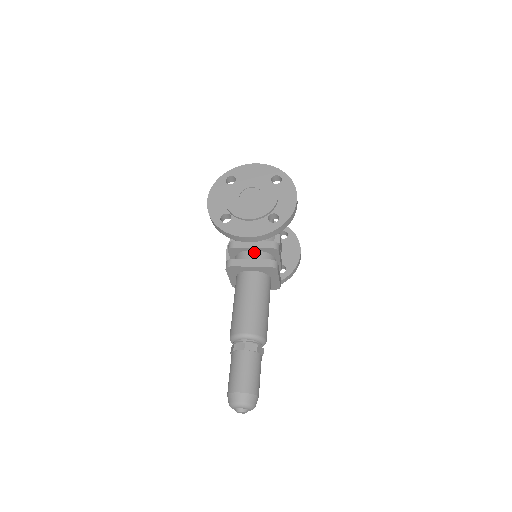
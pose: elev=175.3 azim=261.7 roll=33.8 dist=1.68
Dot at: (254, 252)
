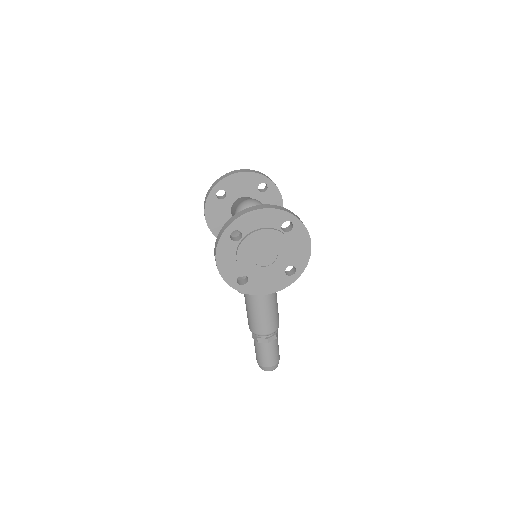
Dot at: occluded
